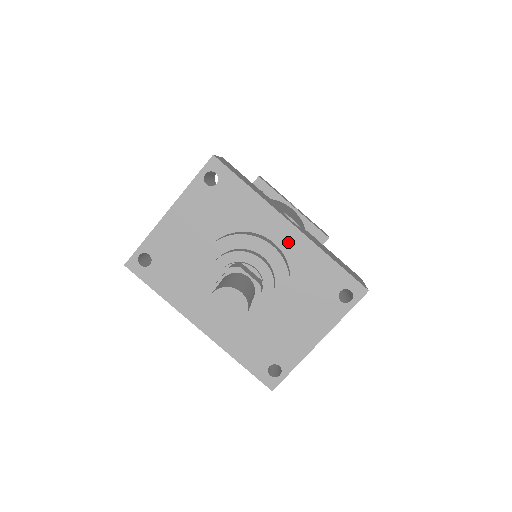
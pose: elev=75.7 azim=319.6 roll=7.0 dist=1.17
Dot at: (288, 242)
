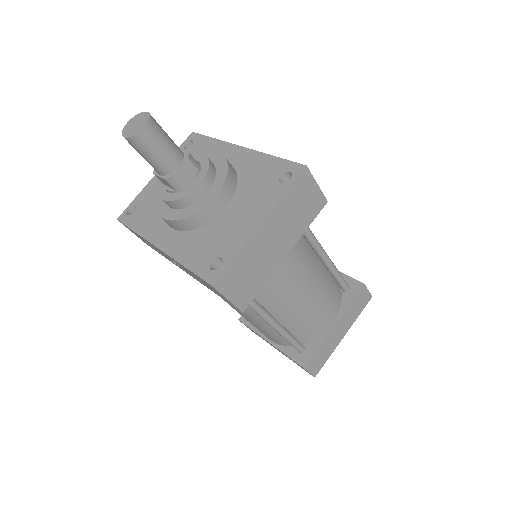
Dot at: (238, 159)
